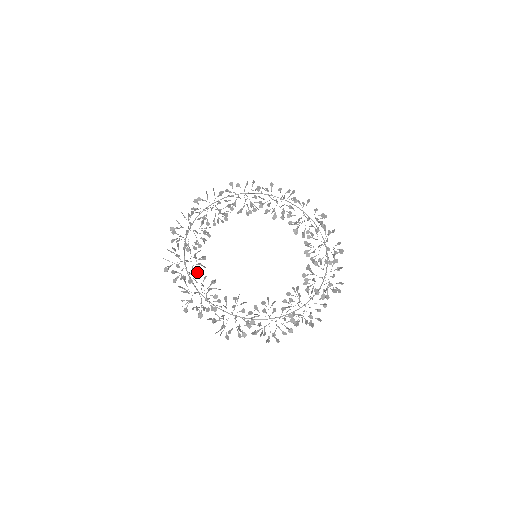
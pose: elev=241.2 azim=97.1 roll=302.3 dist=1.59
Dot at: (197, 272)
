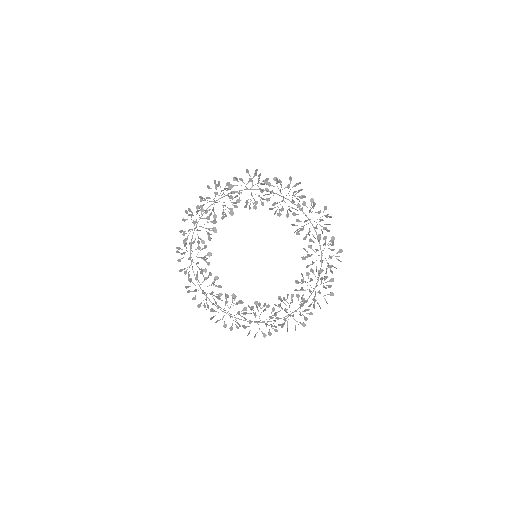
Dot at: occluded
